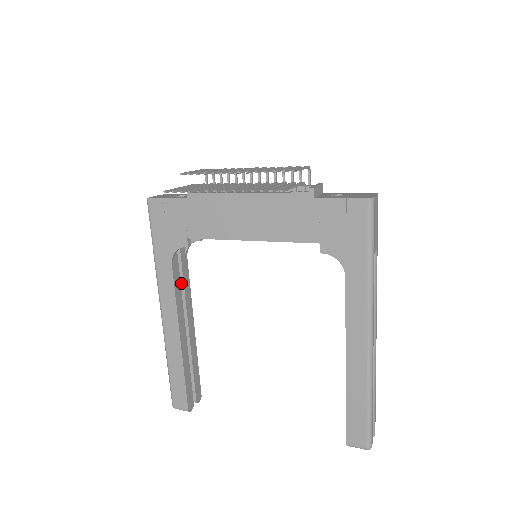
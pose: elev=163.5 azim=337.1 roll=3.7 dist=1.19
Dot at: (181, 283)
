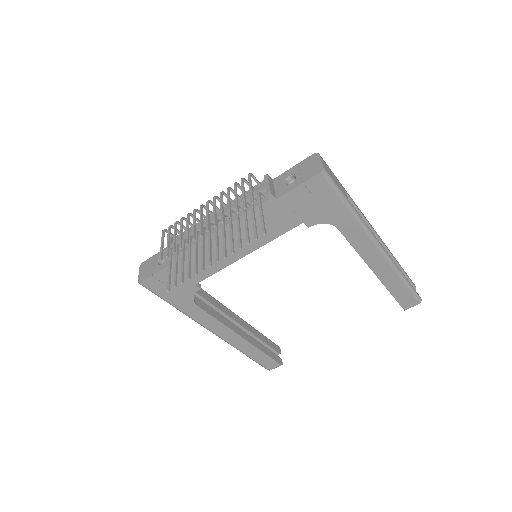
Dot at: (210, 306)
